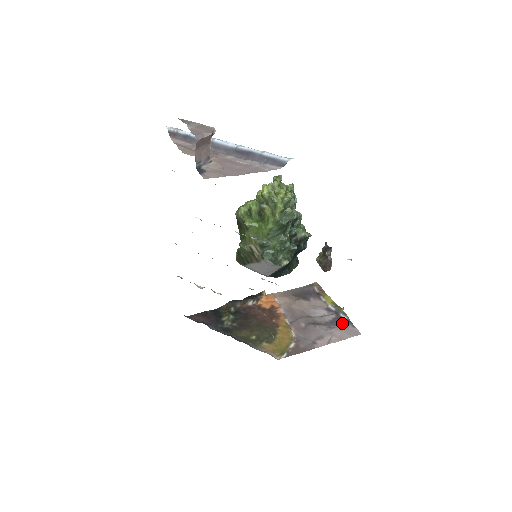
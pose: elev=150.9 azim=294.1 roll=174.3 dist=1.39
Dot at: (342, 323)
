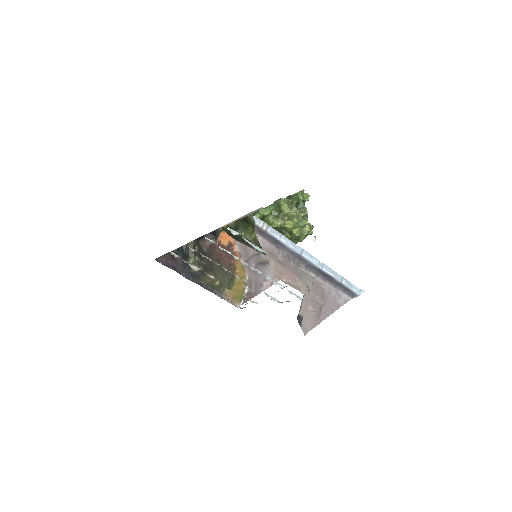
Dot at: occluded
